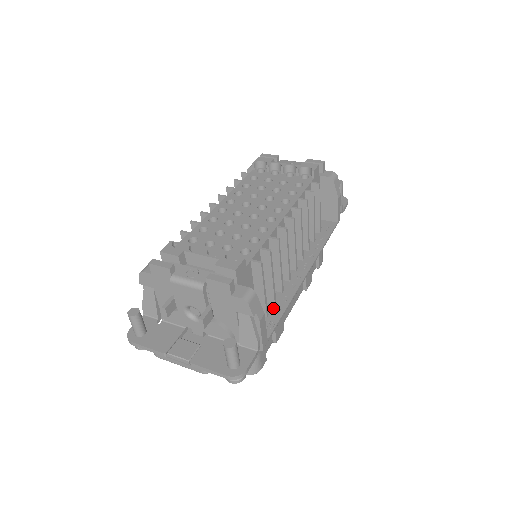
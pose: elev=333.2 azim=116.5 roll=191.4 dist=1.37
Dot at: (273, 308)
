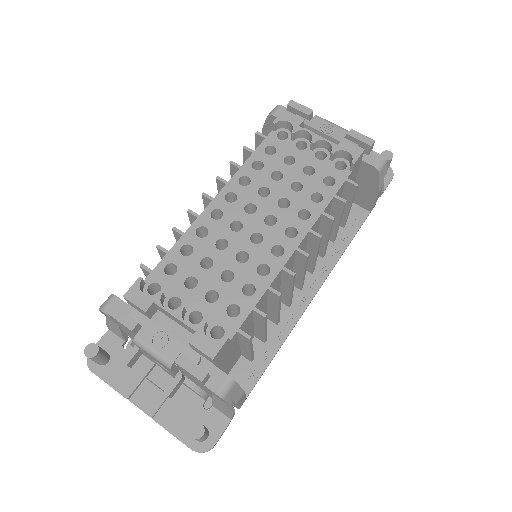
Dot at: (262, 348)
